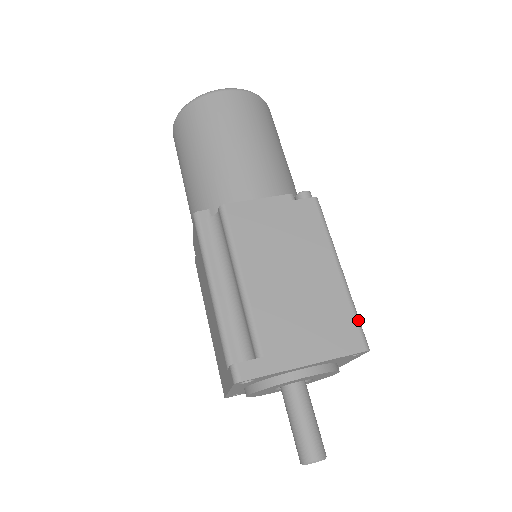
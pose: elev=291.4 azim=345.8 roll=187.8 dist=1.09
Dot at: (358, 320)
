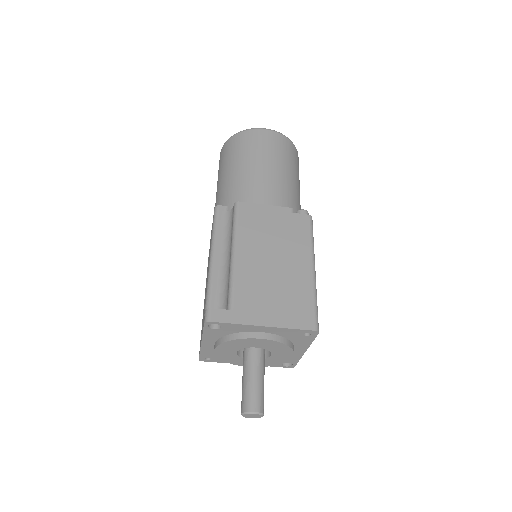
Dot at: (316, 308)
